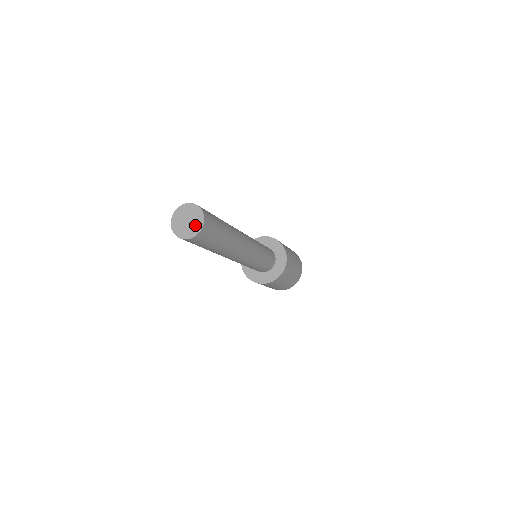
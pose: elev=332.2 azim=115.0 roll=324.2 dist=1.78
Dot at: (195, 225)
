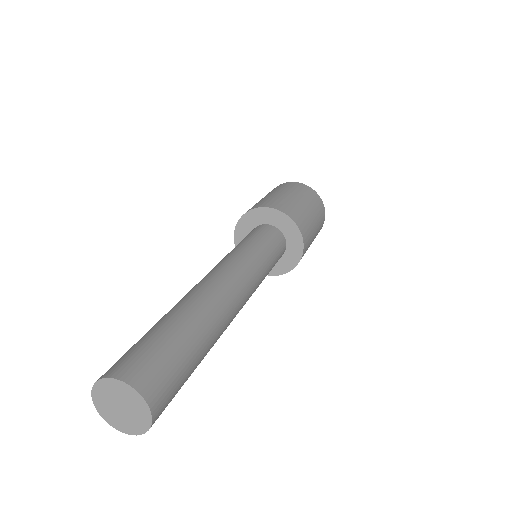
Dot at: (137, 419)
